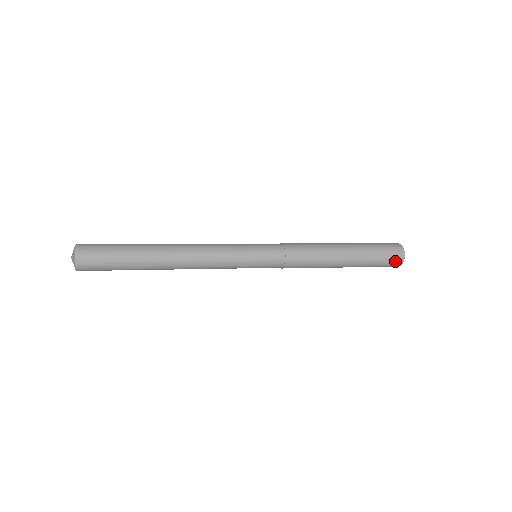
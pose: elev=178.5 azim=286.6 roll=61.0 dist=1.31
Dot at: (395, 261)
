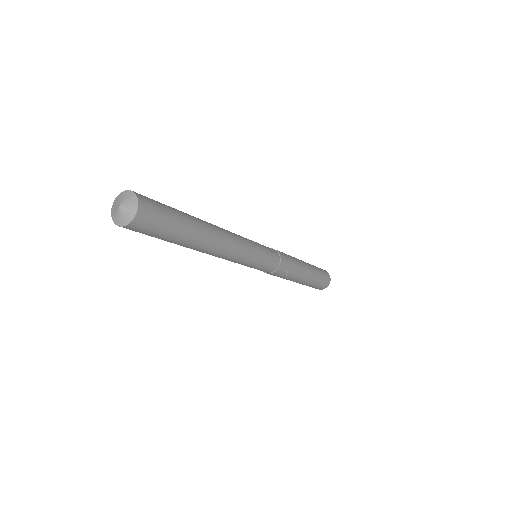
Dot at: (324, 285)
